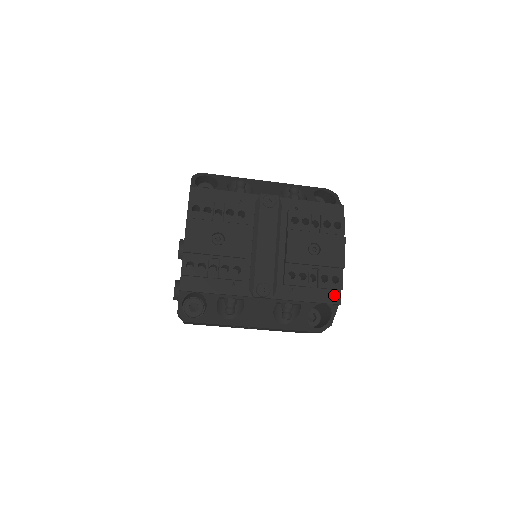
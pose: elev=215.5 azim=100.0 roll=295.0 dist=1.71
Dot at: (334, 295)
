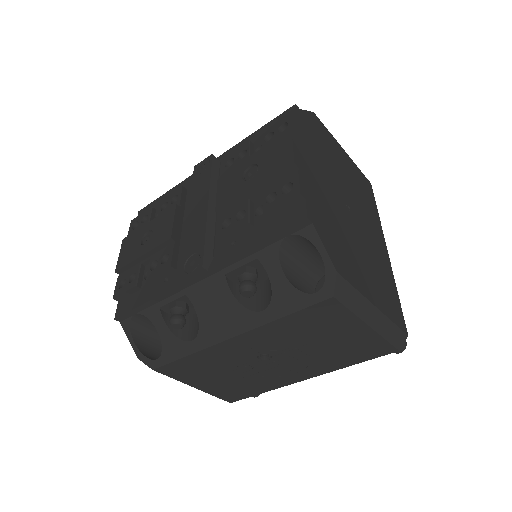
Dot at: (295, 212)
